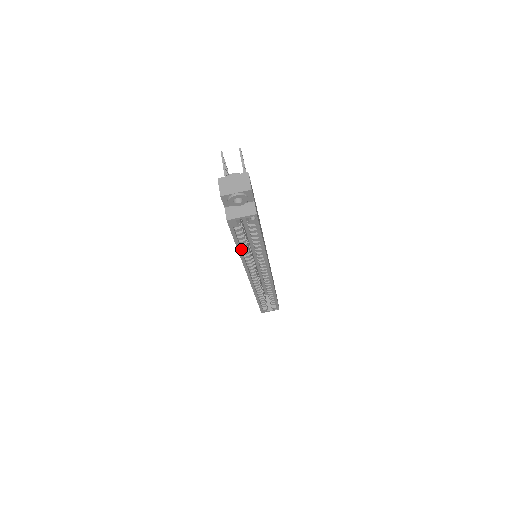
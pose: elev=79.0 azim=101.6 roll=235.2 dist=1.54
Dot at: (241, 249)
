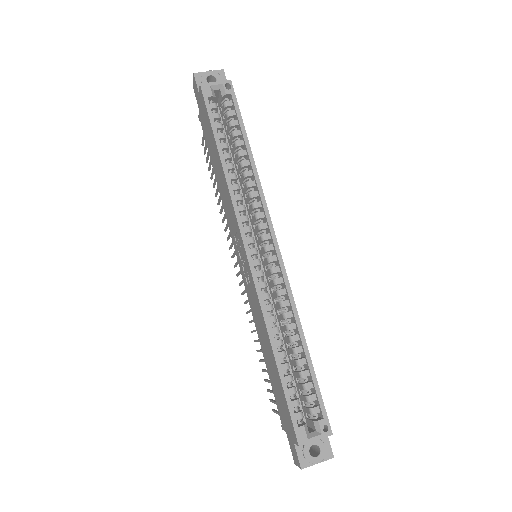
Dot at: (224, 161)
